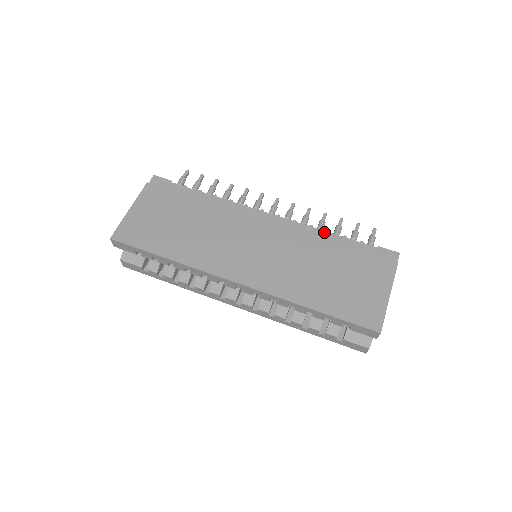
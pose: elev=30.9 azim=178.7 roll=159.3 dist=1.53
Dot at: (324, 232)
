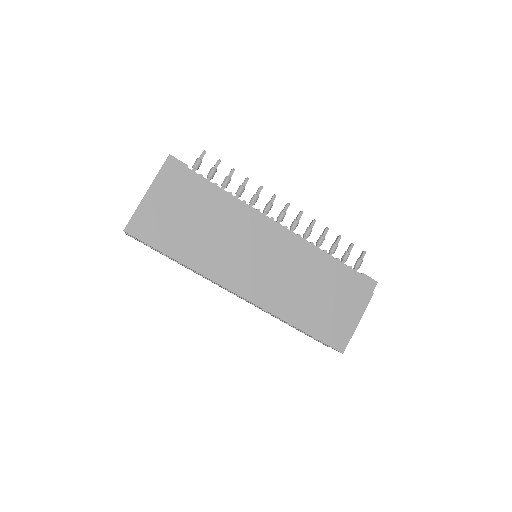
Dot at: (322, 252)
